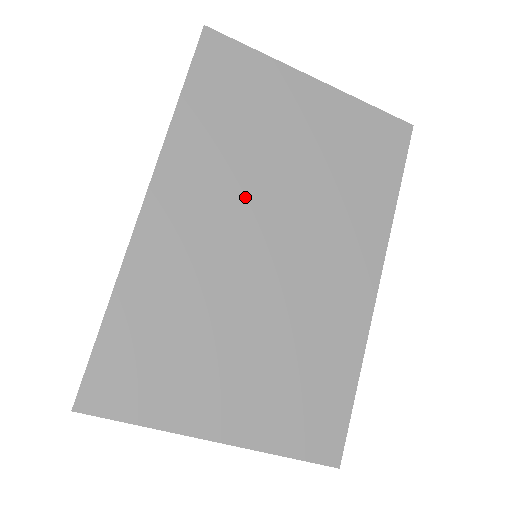
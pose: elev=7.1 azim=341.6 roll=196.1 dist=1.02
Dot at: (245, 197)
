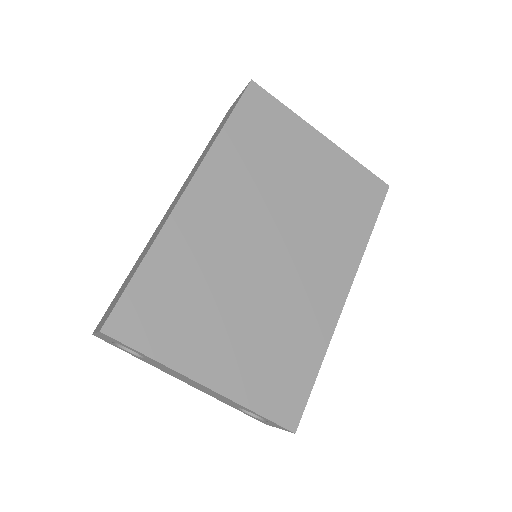
Dot at: (259, 206)
